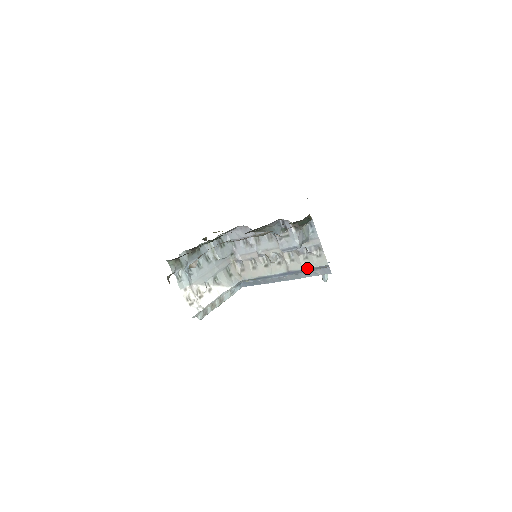
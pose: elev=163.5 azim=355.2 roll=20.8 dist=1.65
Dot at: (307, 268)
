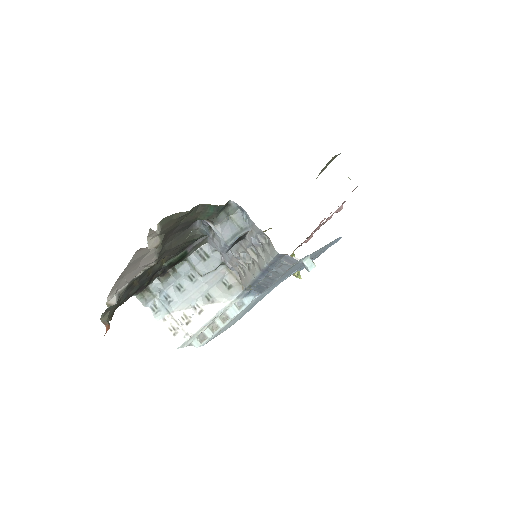
Dot at: (268, 262)
